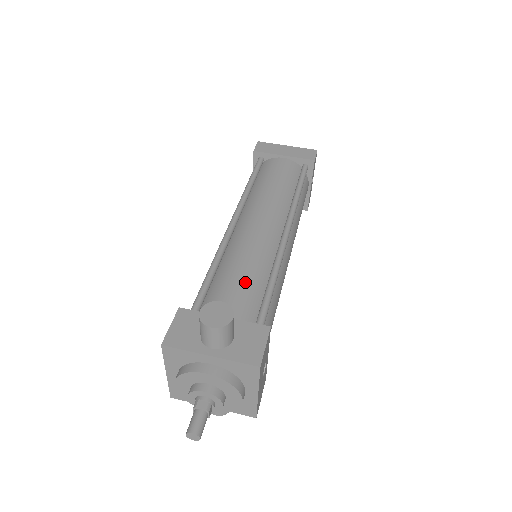
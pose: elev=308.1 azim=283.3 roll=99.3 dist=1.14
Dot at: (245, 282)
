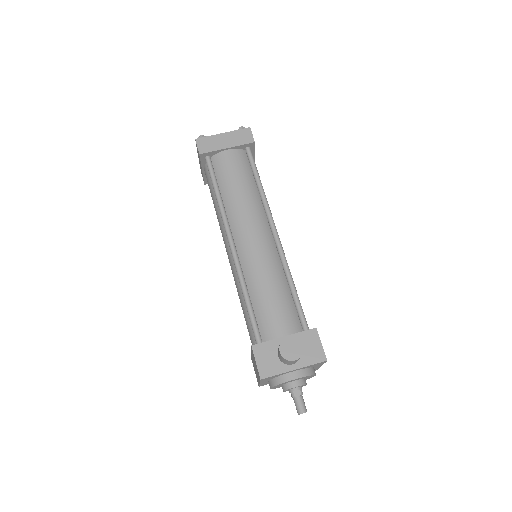
Dot at: (278, 299)
